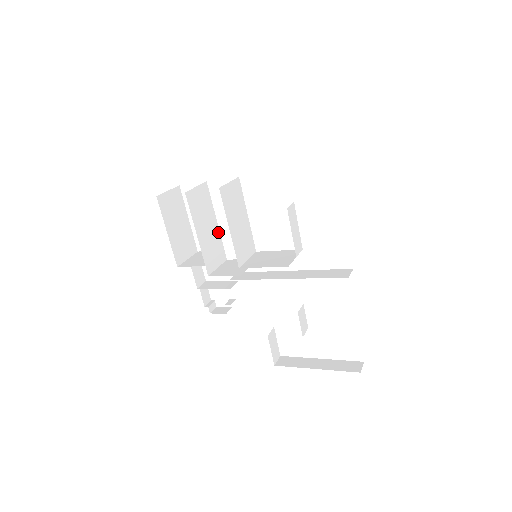
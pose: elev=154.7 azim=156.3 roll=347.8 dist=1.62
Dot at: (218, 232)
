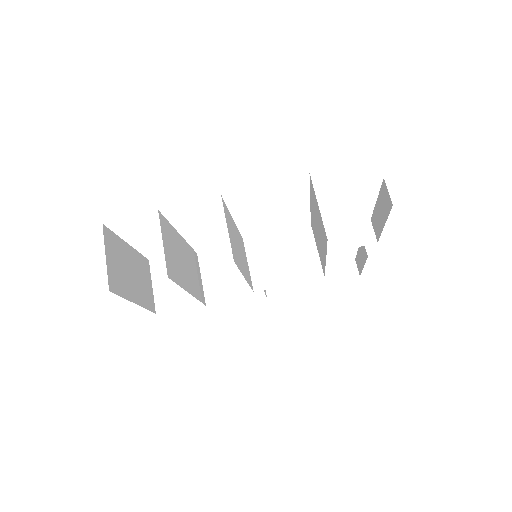
Dot at: (185, 244)
